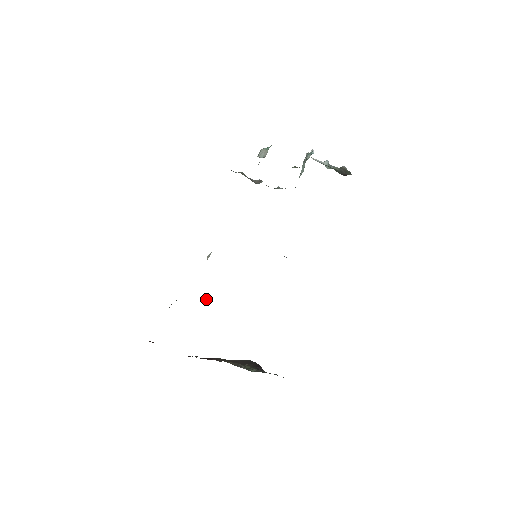
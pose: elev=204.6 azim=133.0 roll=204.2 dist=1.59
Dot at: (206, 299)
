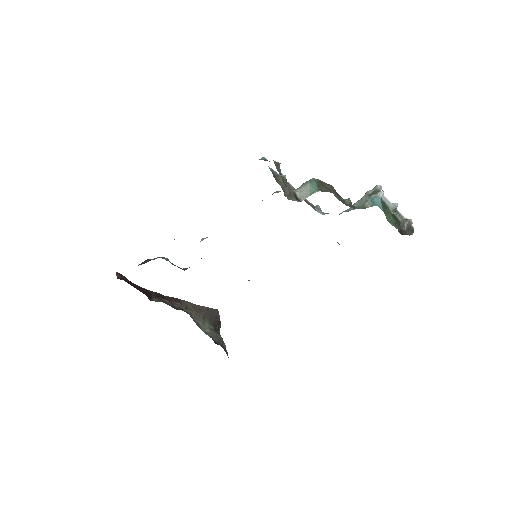
Dot at: (186, 268)
